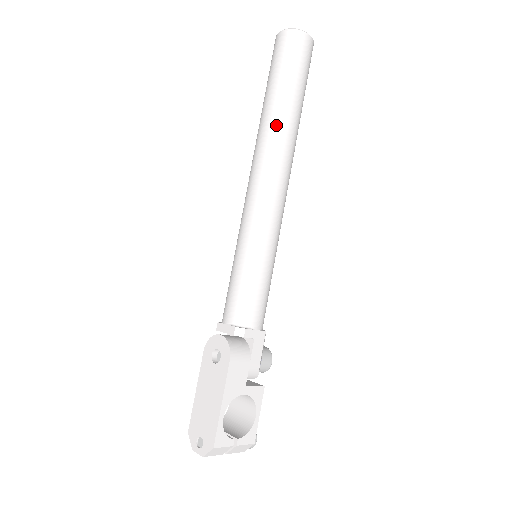
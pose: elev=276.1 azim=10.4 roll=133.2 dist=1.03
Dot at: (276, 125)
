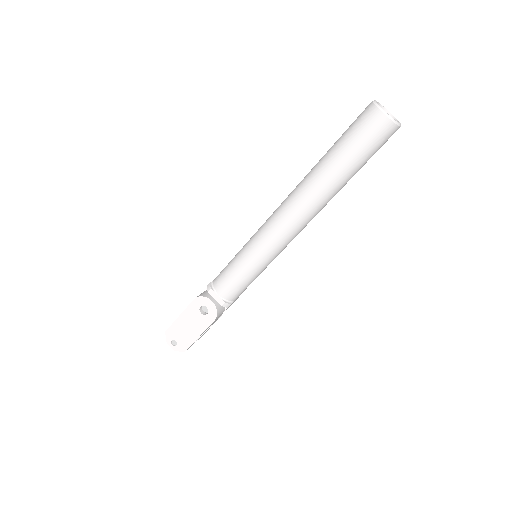
Dot at: (326, 194)
